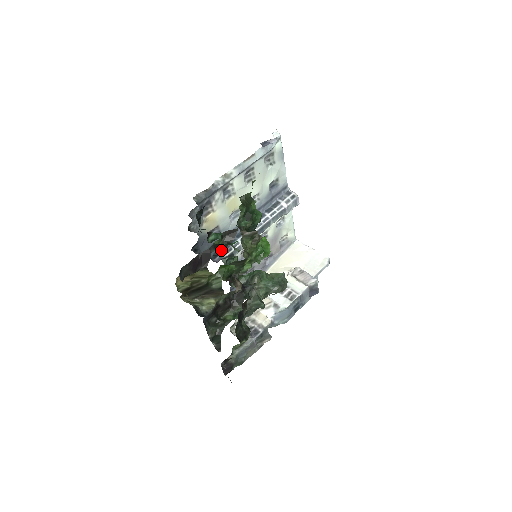
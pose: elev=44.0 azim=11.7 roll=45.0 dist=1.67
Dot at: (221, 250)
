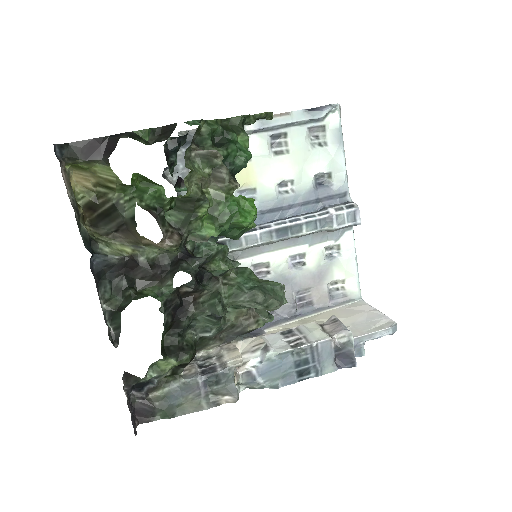
Dot at: occluded
